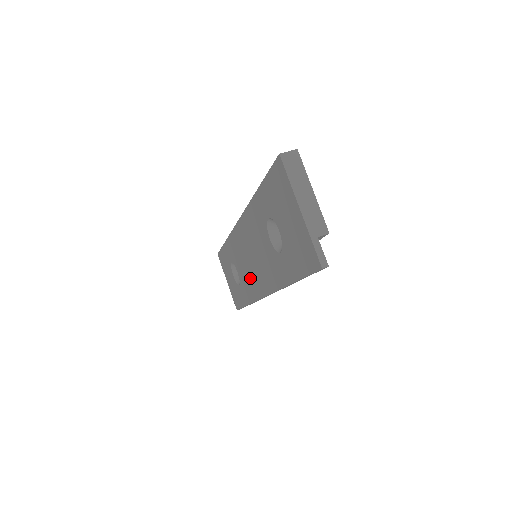
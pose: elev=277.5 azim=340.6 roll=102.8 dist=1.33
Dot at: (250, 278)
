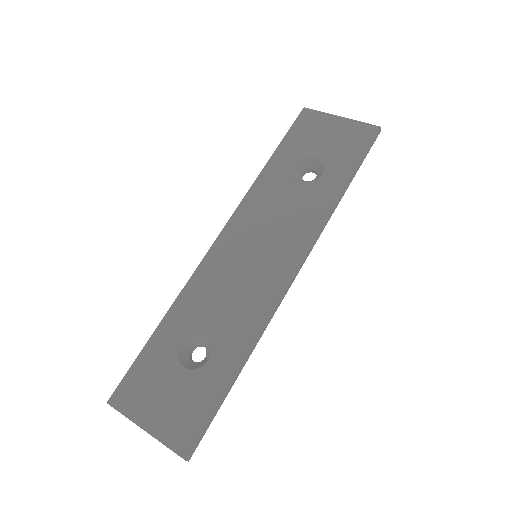
Dot at: (253, 289)
